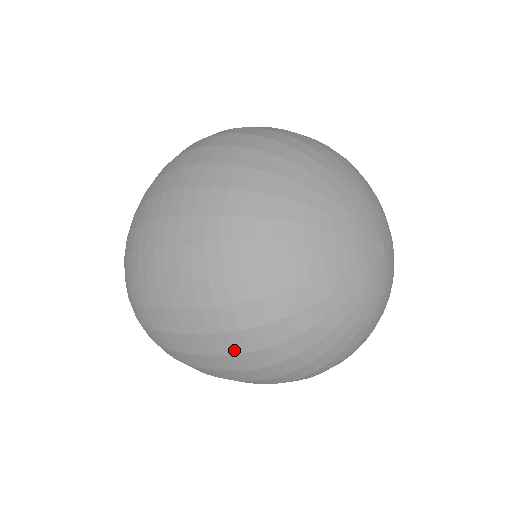
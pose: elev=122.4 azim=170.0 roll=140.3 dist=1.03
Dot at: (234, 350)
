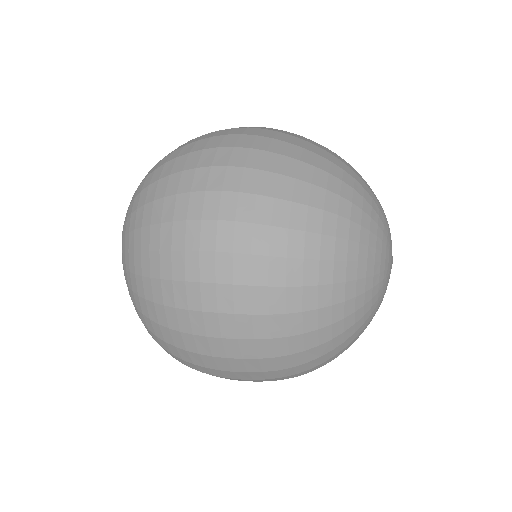
Dot at: occluded
